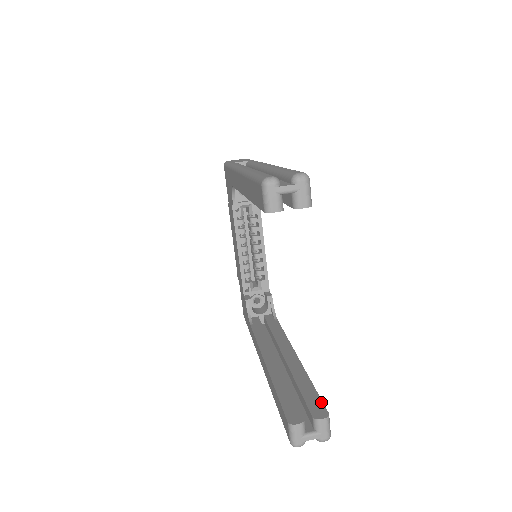
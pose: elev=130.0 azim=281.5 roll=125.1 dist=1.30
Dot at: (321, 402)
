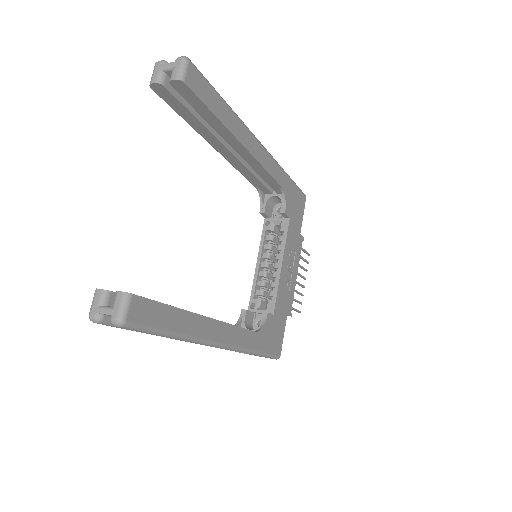
Dot at: (146, 298)
